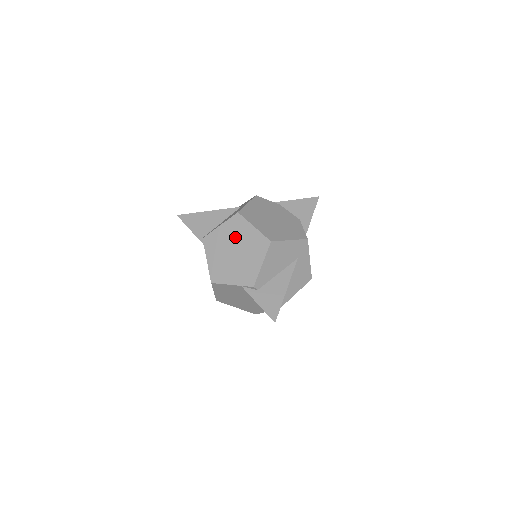
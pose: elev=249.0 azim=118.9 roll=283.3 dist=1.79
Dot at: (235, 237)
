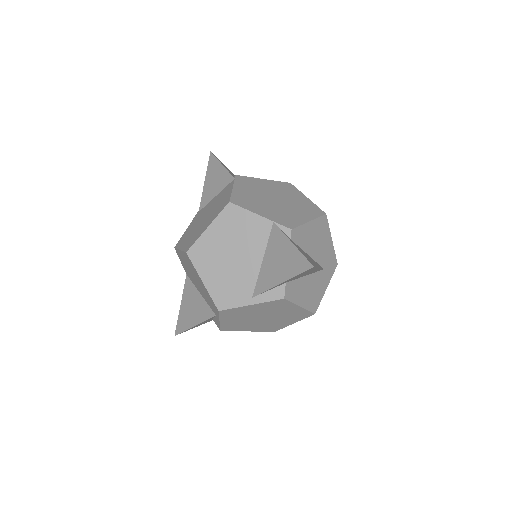
Dot at: (281, 192)
